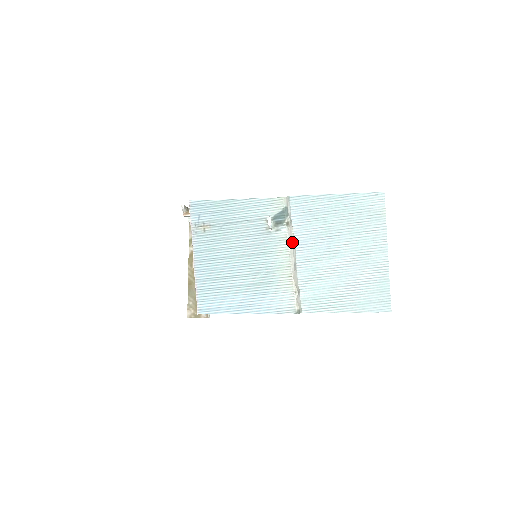
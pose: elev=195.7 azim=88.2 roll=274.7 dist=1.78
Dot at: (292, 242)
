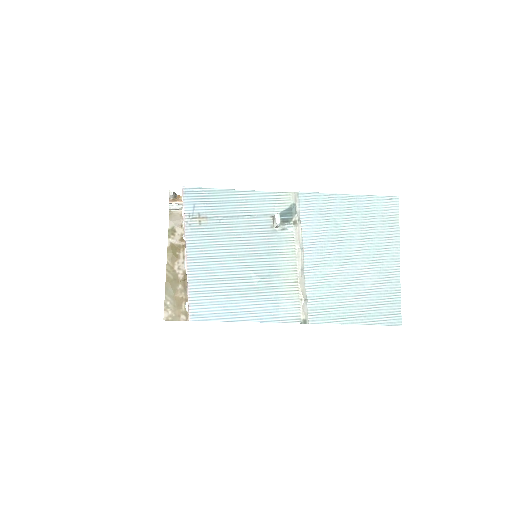
Dot at: (300, 244)
